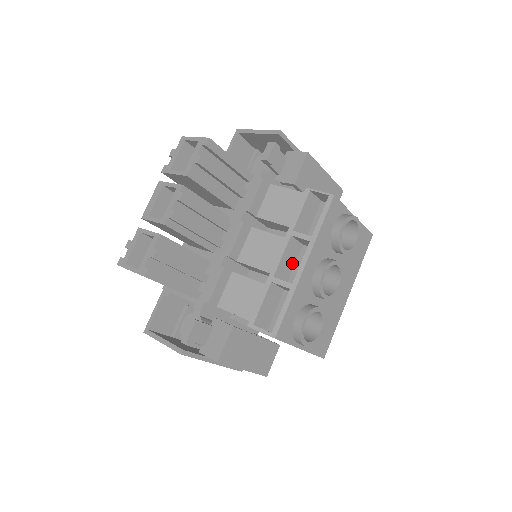
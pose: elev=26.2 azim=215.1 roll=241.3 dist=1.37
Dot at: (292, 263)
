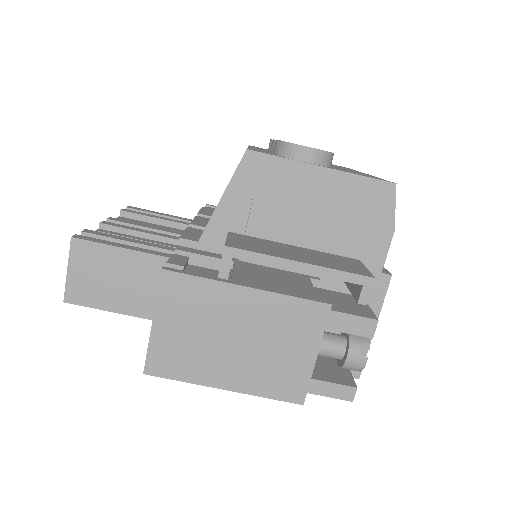
Dot at: occluded
